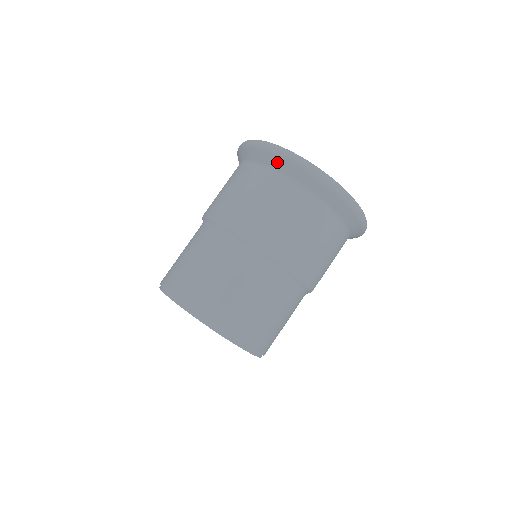
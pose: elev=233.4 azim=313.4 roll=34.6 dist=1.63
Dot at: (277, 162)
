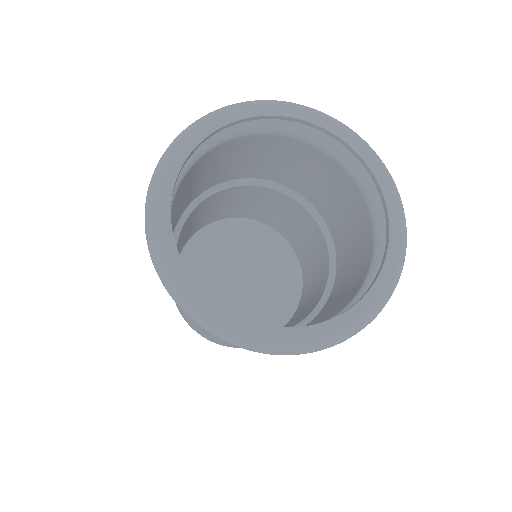
Dot at: occluded
